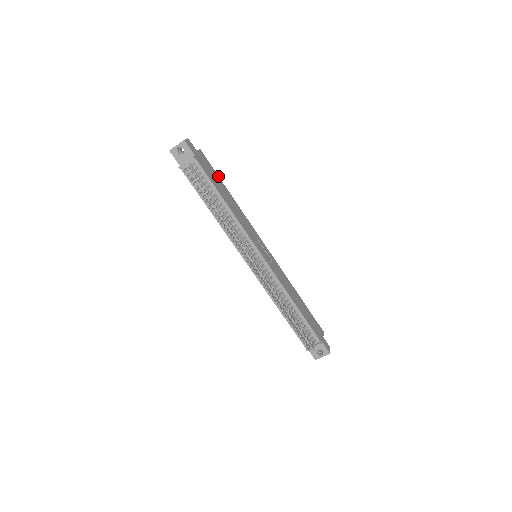
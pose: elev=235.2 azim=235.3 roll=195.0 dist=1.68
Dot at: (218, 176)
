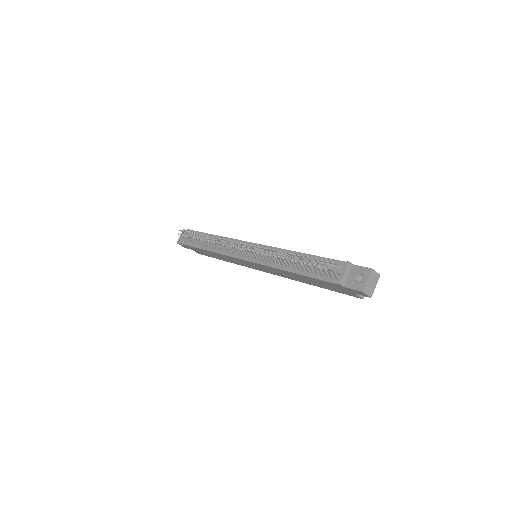
Dot at: occluded
